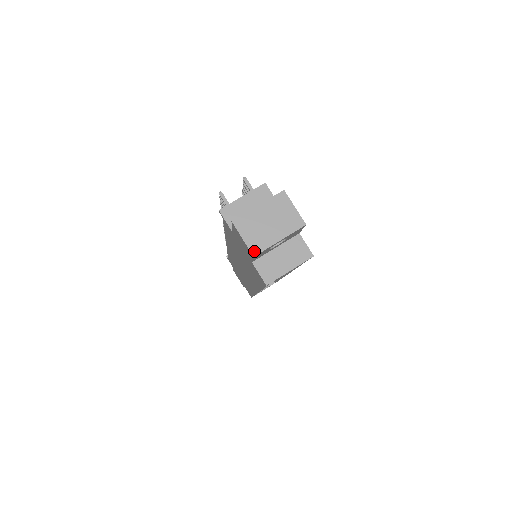
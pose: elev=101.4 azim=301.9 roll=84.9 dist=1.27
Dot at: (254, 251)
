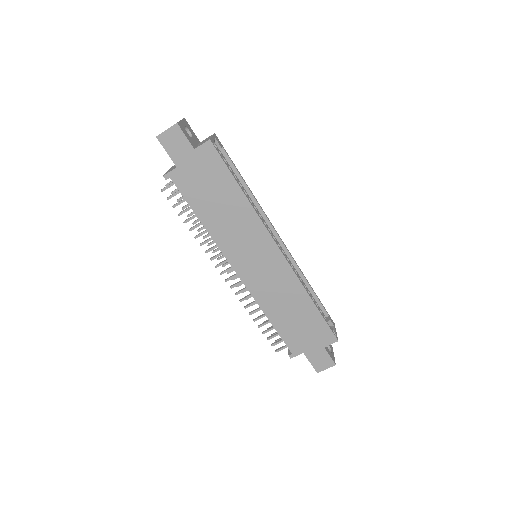
Dot at: (175, 124)
